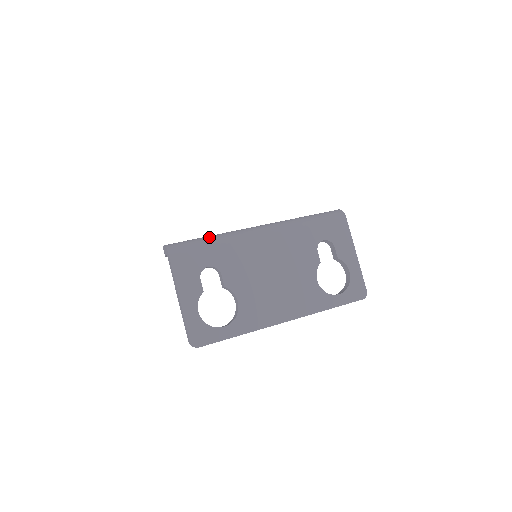
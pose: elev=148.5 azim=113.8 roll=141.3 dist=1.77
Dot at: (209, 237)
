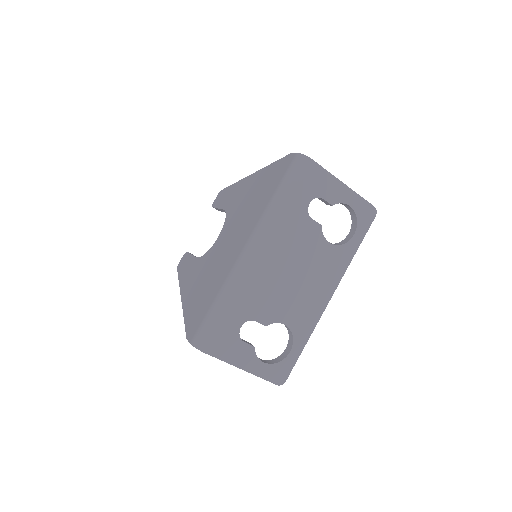
Dot at: (218, 303)
